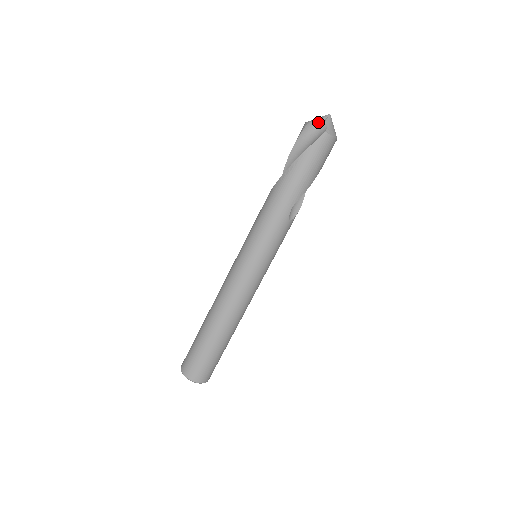
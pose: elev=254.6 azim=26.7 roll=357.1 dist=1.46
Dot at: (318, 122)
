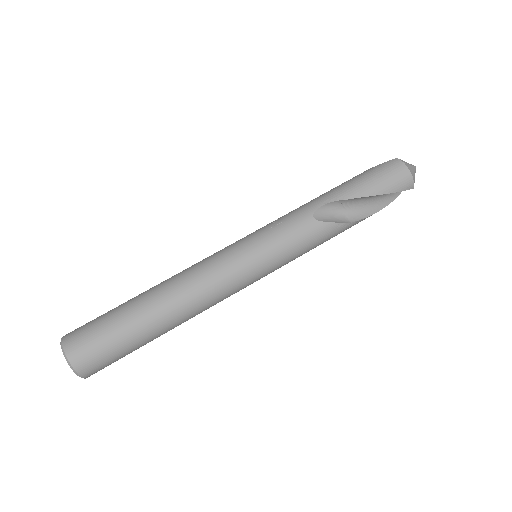
Dot at: occluded
